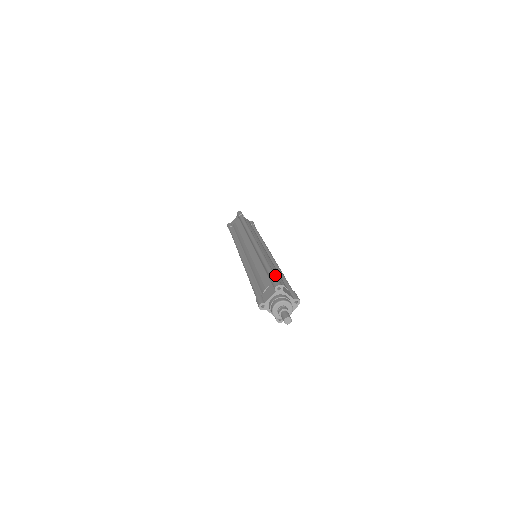
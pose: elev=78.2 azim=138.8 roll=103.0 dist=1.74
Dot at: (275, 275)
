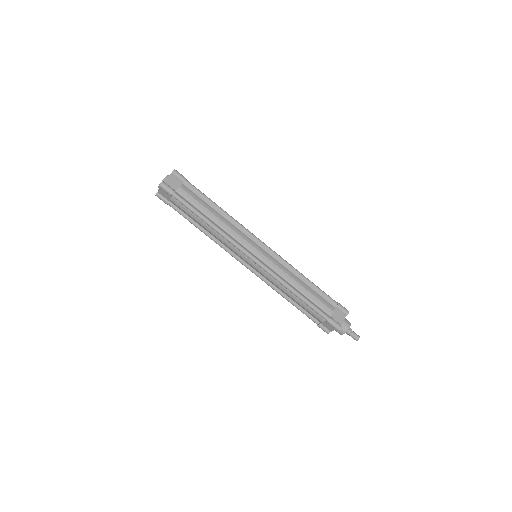
Dot at: (317, 304)
